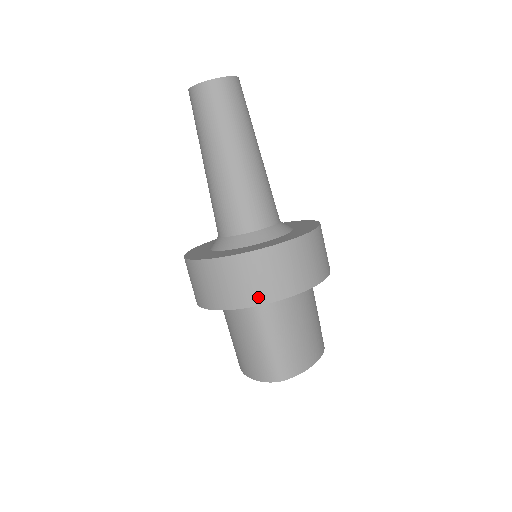
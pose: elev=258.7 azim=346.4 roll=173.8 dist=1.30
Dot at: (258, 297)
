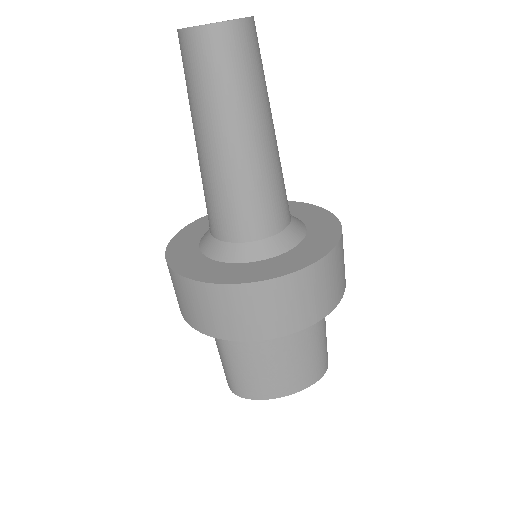
Dot at: (196, 323)
